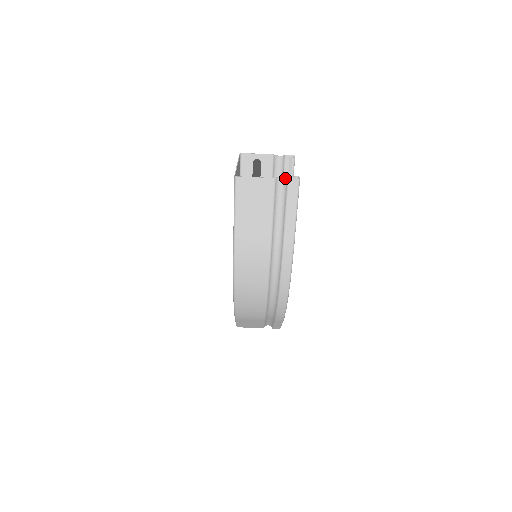
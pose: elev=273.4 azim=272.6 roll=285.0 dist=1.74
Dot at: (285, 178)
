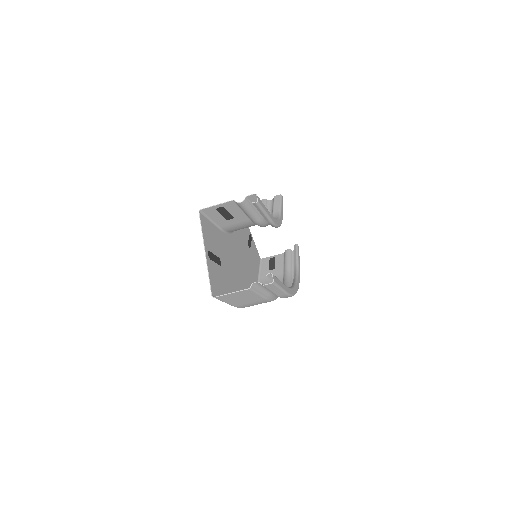
Dot at: (259, 283)
